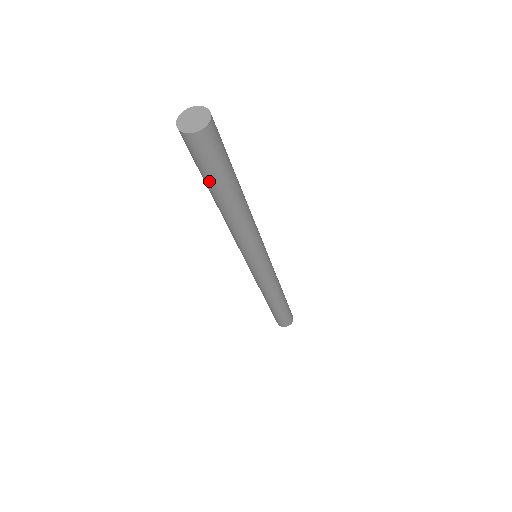
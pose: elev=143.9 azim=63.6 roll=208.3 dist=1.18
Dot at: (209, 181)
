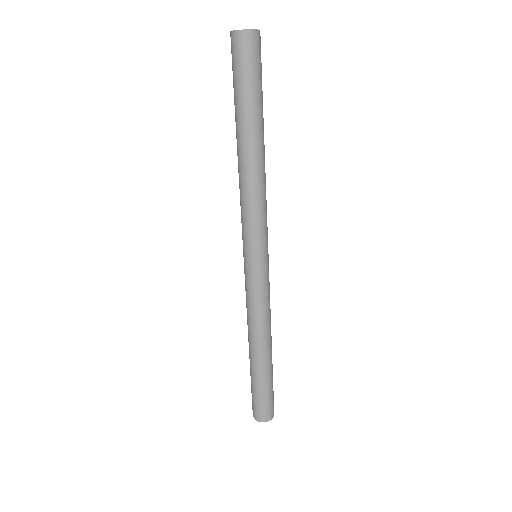
Dot at: (247, 99)
